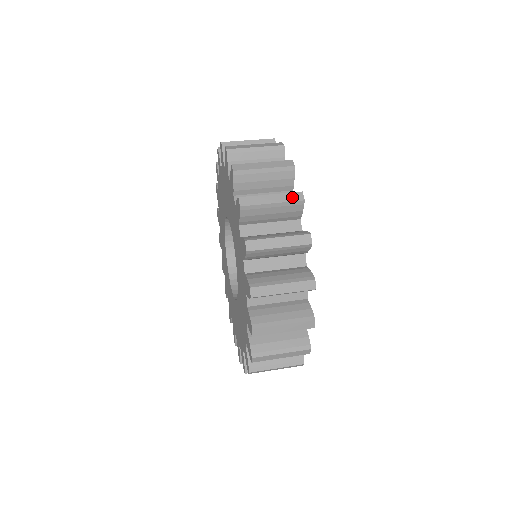
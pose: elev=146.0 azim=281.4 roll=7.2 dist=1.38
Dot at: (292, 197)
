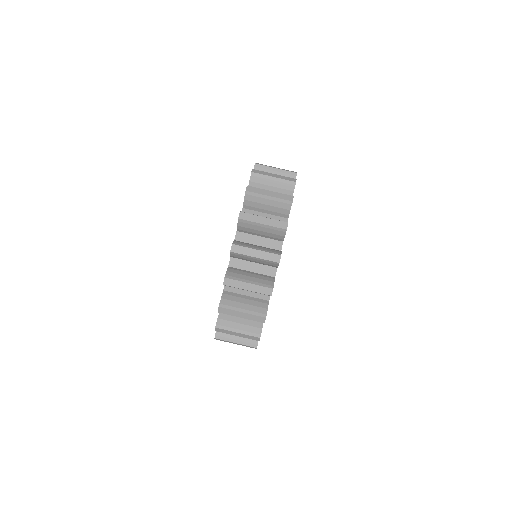
Dot at: (271, 257)
